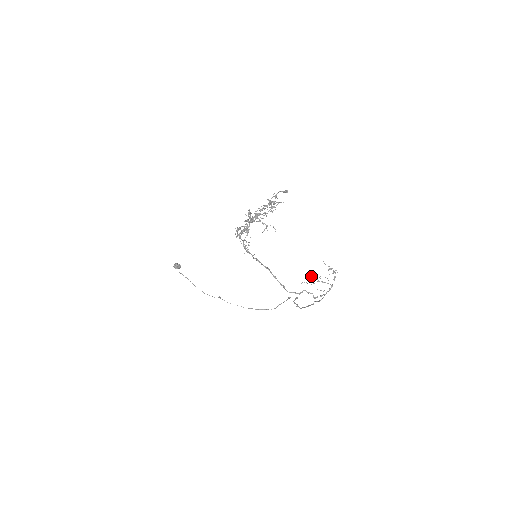
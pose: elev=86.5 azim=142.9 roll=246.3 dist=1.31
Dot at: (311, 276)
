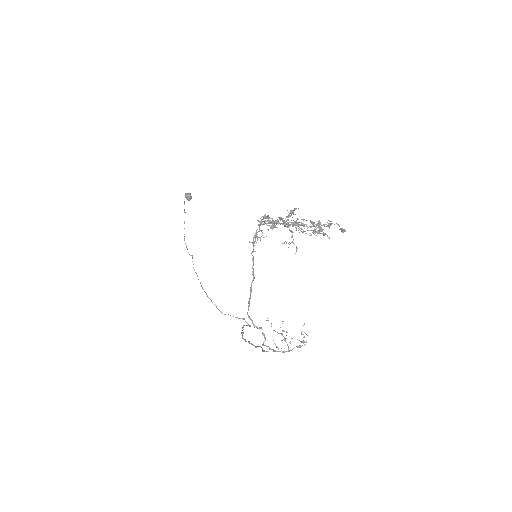
Dot at: occluded
